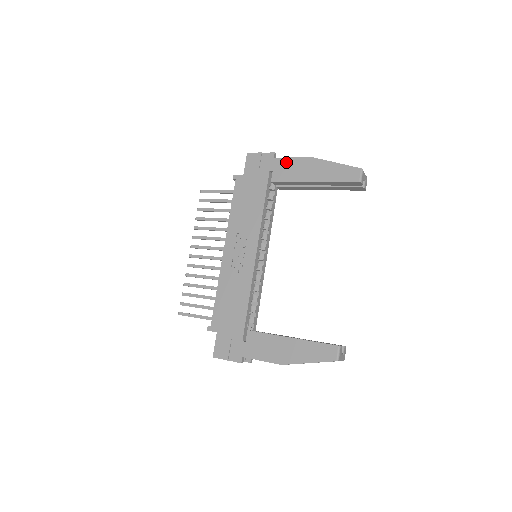
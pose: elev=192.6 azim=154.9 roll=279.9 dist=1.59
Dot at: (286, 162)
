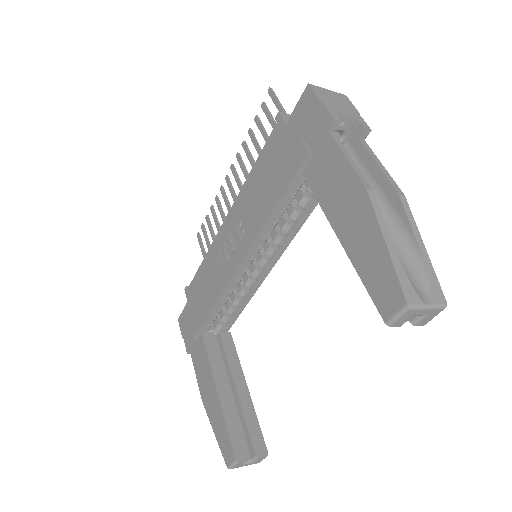
Dot at: (334, 158)
